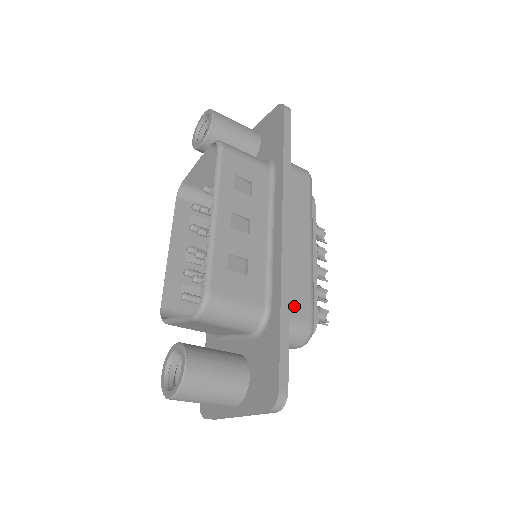
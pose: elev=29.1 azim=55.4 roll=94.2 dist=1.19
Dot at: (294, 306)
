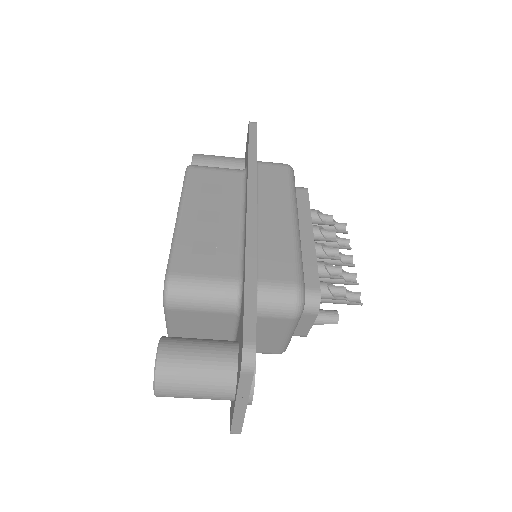
Dot at: (271, 270)
